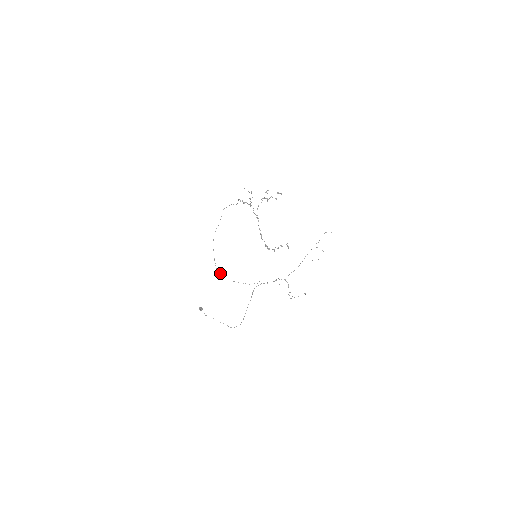
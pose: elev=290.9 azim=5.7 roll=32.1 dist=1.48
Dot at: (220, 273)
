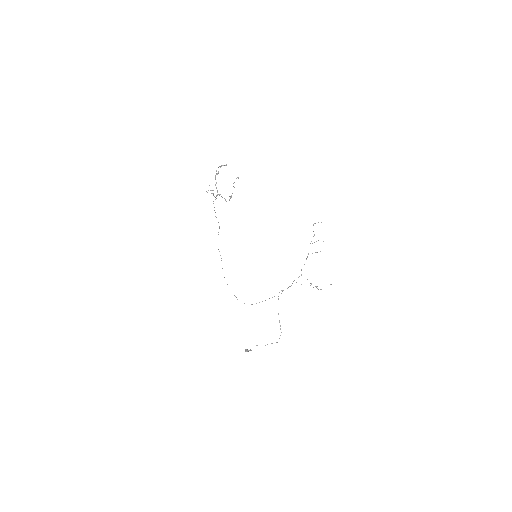
Dot at: (244, 303)
